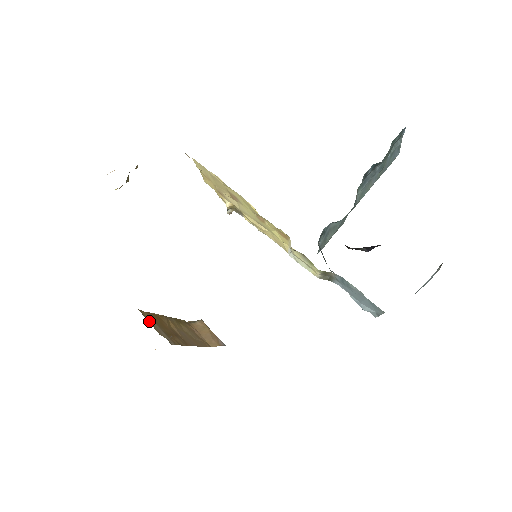
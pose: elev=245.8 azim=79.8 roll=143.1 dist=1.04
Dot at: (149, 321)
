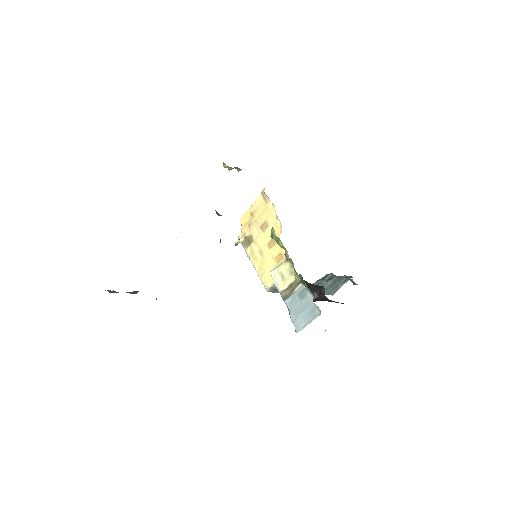
Dot at: occluded
